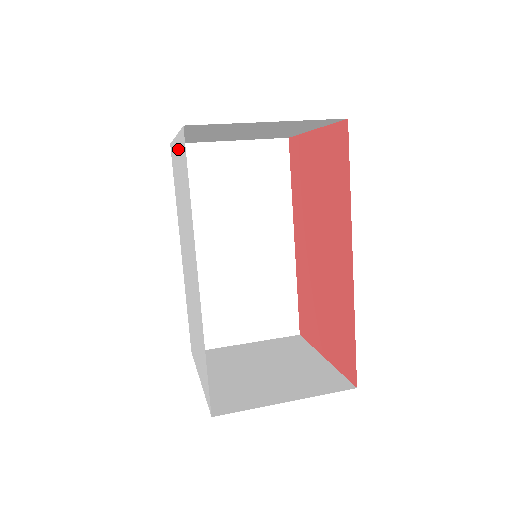
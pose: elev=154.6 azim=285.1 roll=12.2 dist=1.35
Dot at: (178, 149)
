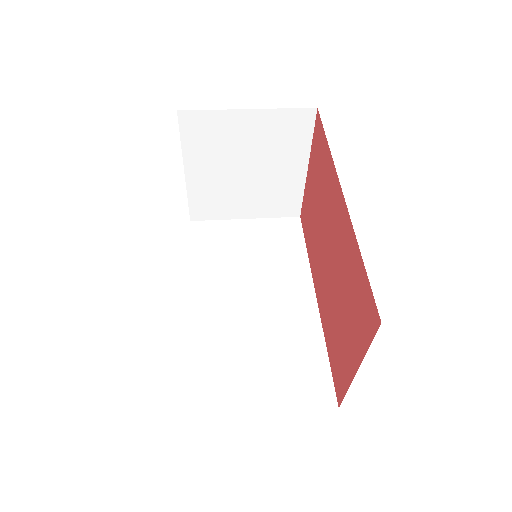
Dot at: occluded
